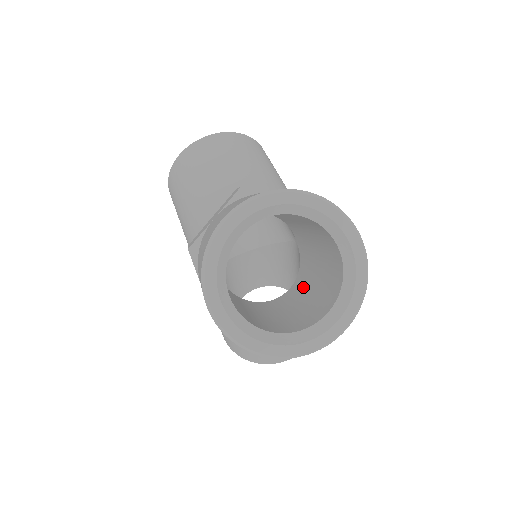
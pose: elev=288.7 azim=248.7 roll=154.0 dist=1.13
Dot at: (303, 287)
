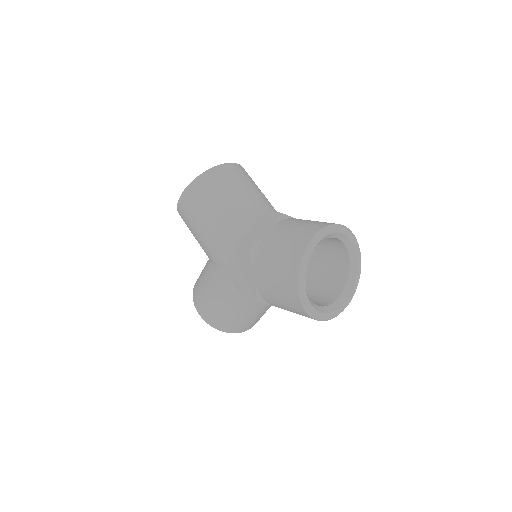
Dot at: occluded
